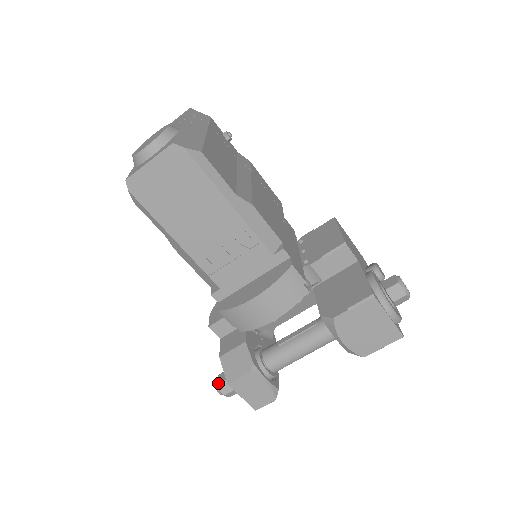
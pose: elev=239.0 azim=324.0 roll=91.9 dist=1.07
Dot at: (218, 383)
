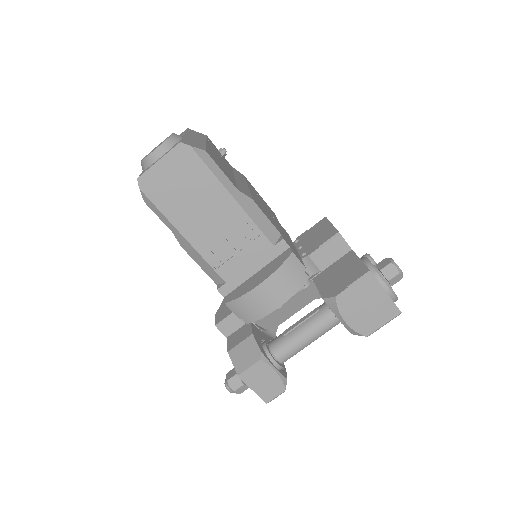
Dot at: (227, 379)
